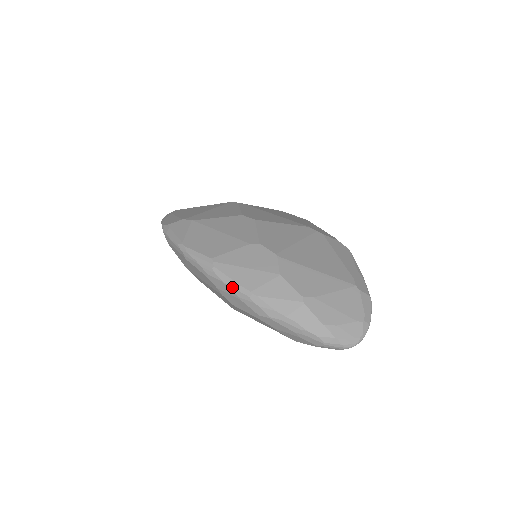
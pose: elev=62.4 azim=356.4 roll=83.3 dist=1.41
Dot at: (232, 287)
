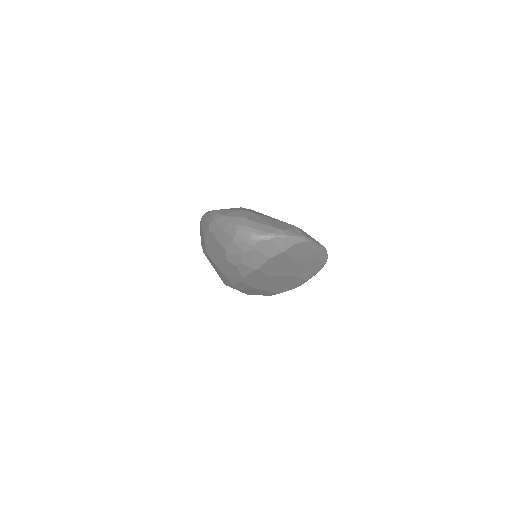
Dot at: (207, 213)
